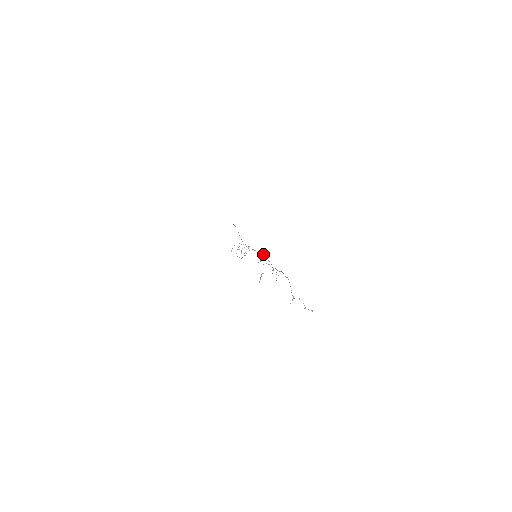
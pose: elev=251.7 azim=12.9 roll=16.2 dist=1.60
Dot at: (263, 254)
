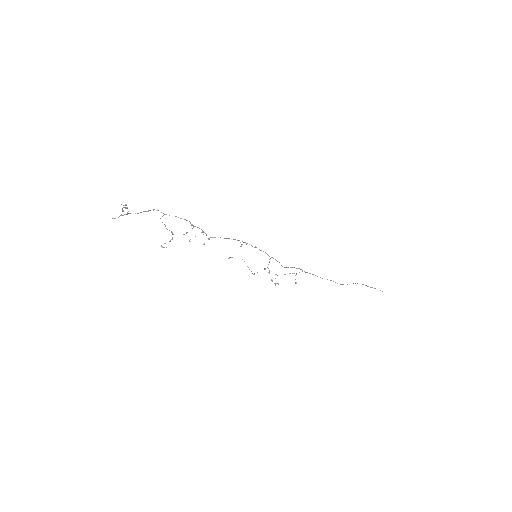
Dot at: (246, 243)
